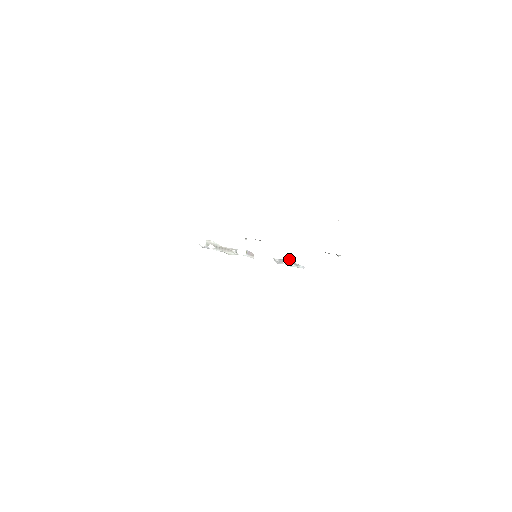
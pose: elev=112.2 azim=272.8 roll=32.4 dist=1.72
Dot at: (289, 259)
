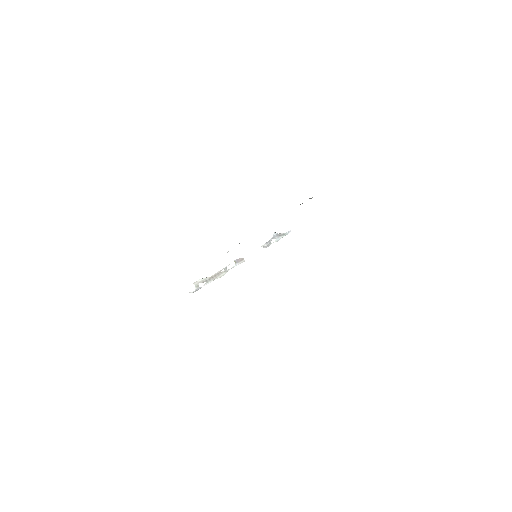
Dot at: (274, 236)
